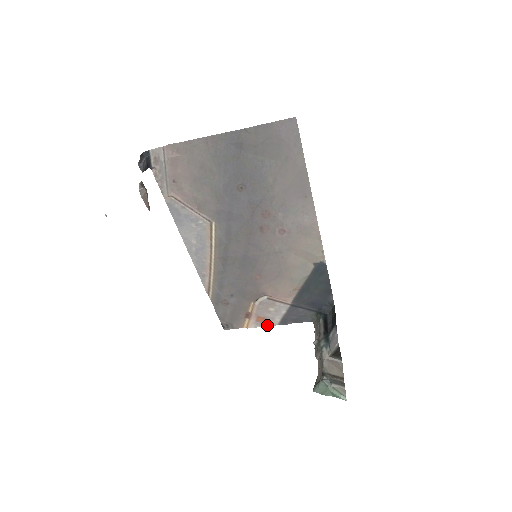
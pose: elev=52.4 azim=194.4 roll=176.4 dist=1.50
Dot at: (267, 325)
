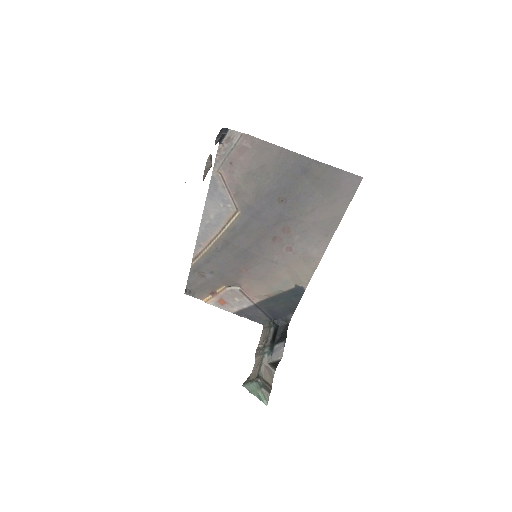
Dot at: (224, 309)
